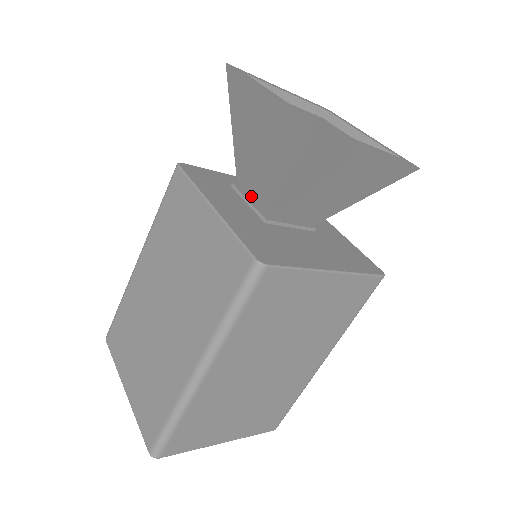
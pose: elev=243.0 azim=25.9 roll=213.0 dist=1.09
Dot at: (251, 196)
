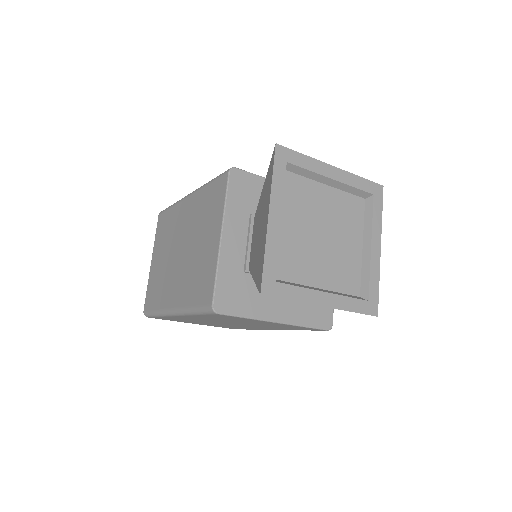
Dot at: occluded
